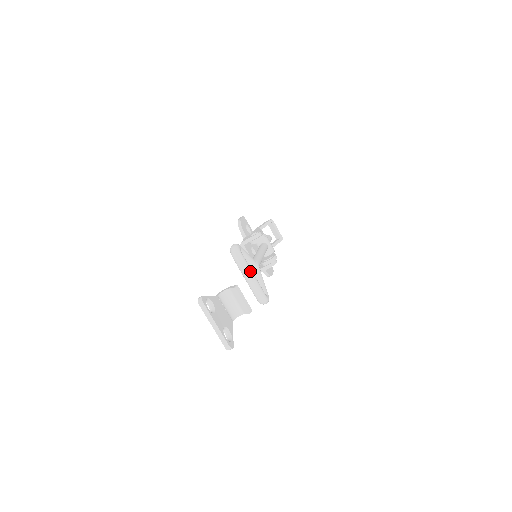
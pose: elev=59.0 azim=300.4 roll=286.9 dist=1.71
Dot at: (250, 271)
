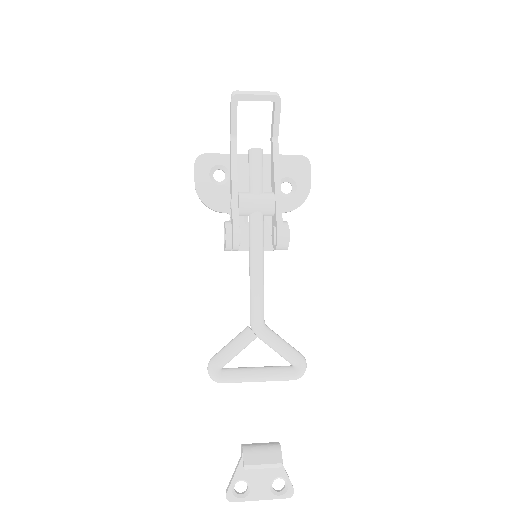
Dot at: (252, 380)
